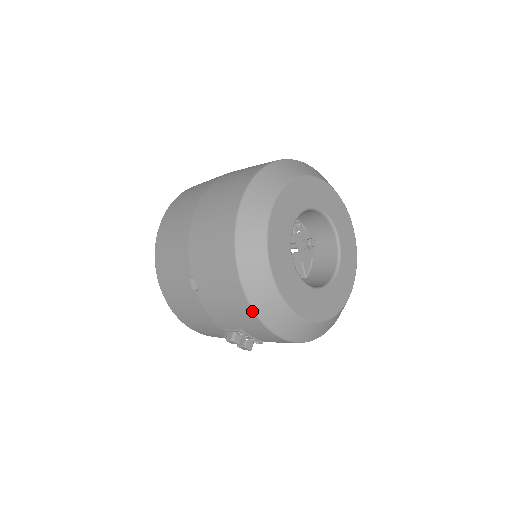
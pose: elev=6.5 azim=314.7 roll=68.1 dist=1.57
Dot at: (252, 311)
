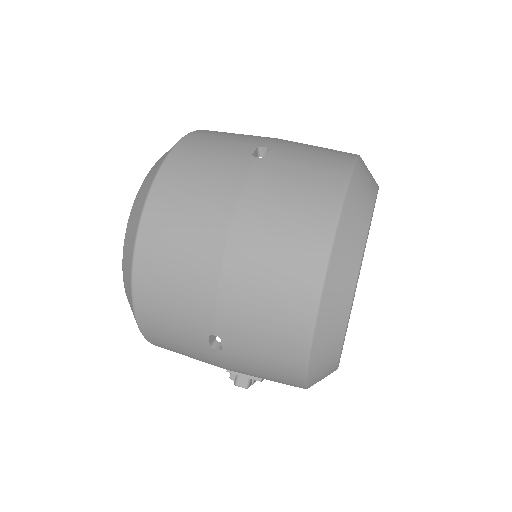
Dot at: (303, 385)
